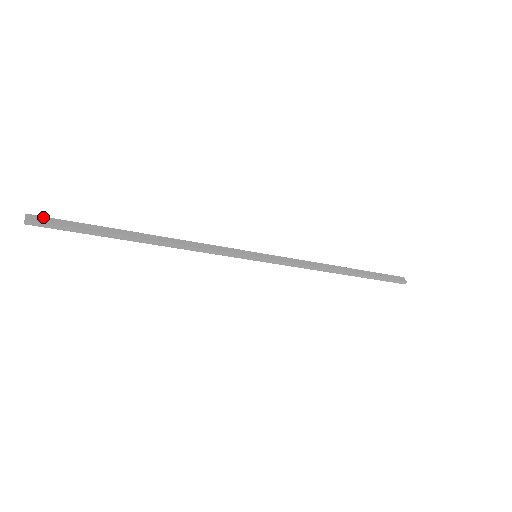
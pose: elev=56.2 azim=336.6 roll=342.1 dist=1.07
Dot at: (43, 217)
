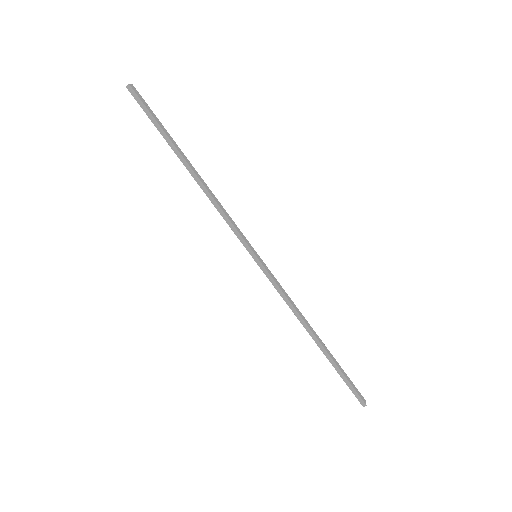
Dot at: (140, 95)
